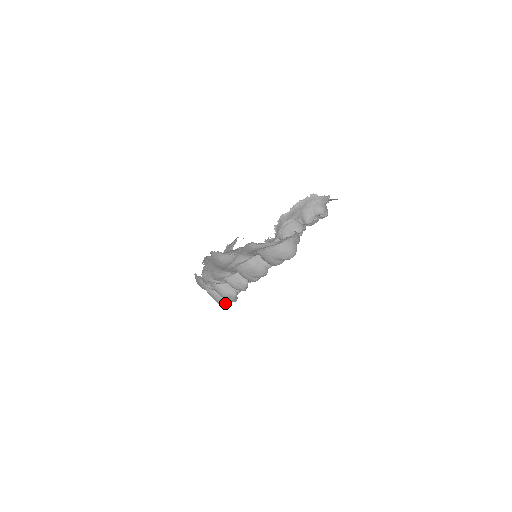
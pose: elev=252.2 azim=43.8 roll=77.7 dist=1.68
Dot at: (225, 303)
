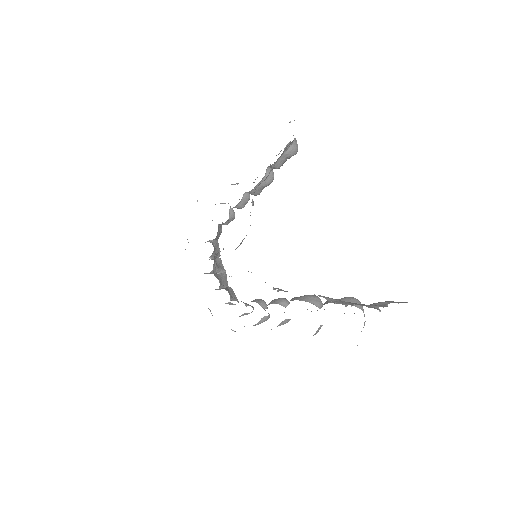
Dot at: occluded
